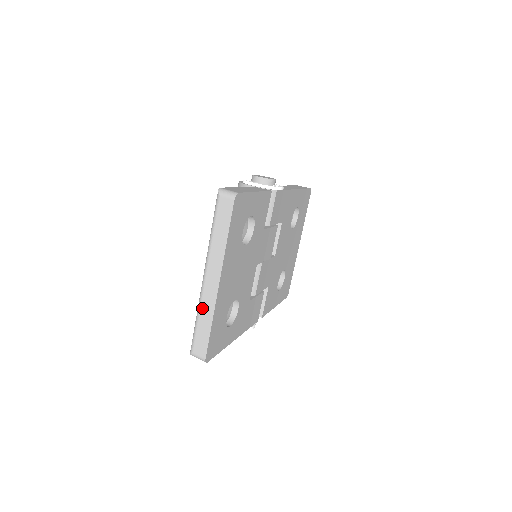
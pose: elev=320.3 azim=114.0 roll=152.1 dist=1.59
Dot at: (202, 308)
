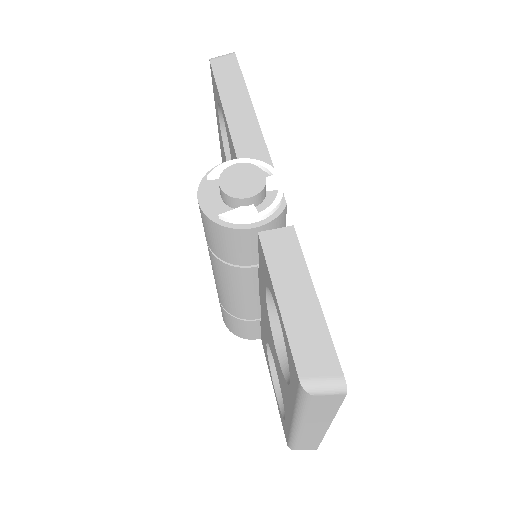
Dot at: (303, 439)
